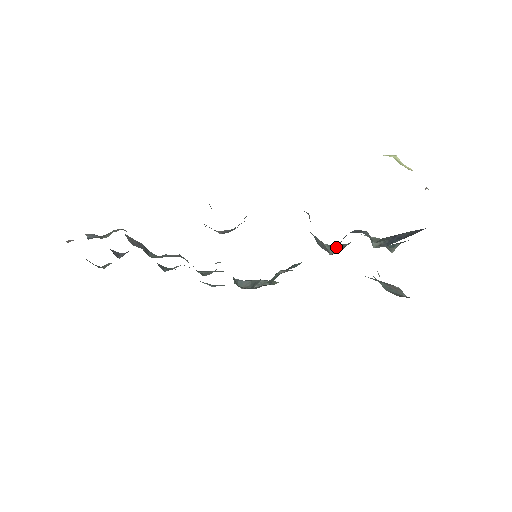
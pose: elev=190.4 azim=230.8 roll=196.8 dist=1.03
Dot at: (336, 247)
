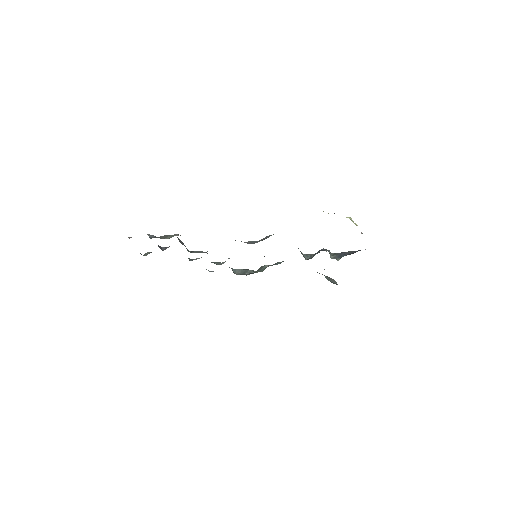
Dot at: (308, 256)
